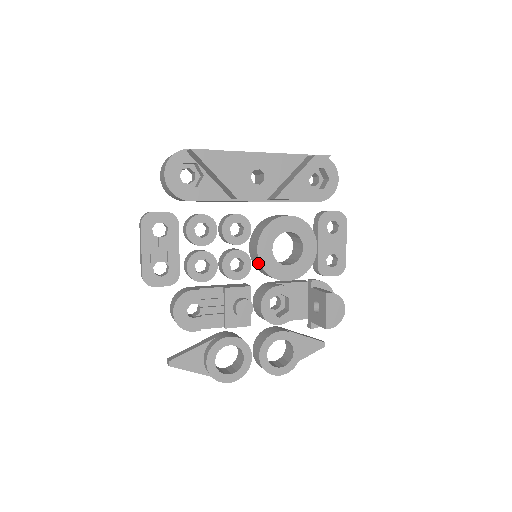
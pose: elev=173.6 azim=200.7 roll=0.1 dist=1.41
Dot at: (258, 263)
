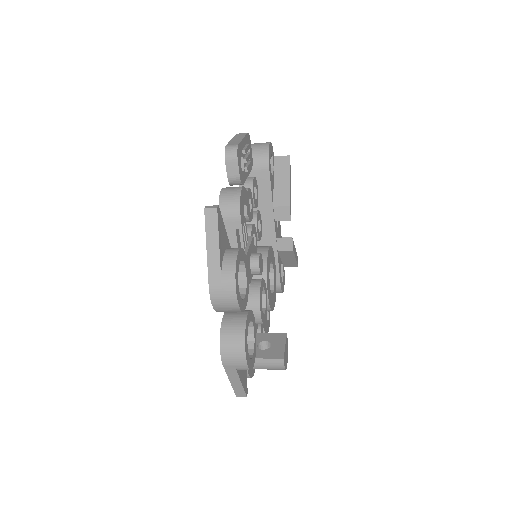
Dot at: (262, 258)
